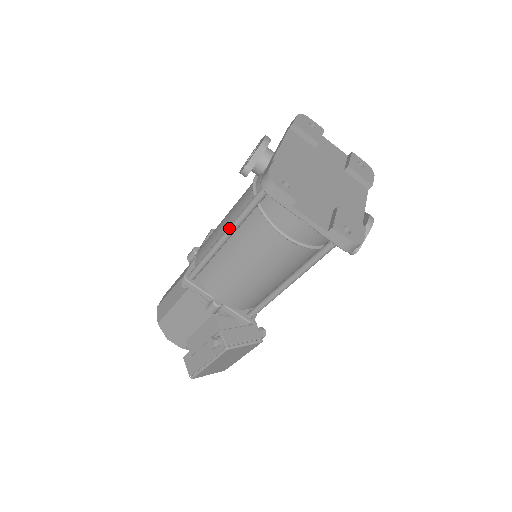
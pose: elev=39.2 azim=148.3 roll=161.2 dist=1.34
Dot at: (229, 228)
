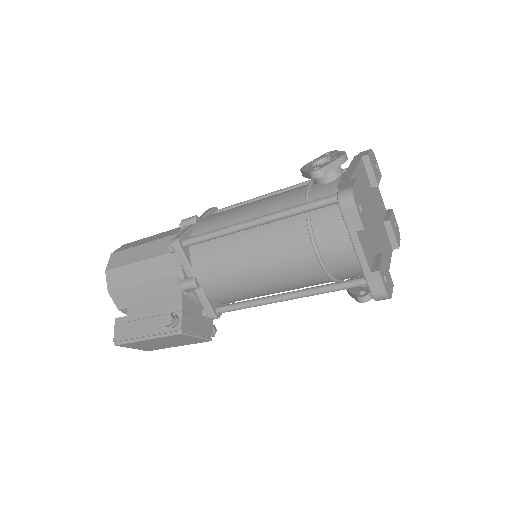
Dot at: (263, 217)
